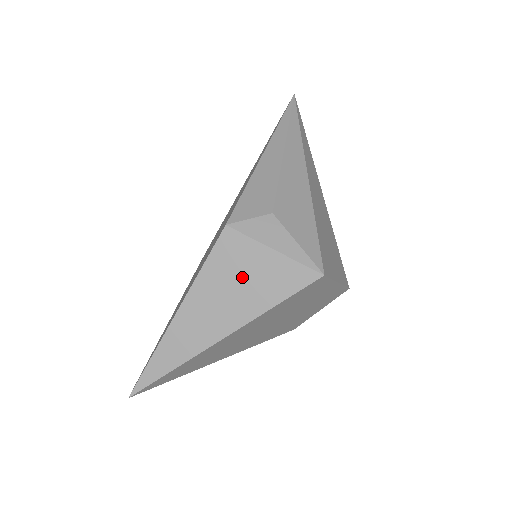
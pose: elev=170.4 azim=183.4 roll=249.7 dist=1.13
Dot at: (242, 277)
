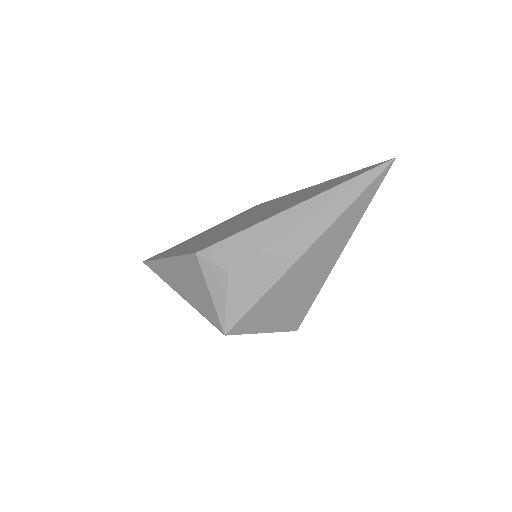
Dot at: (194, 284)
